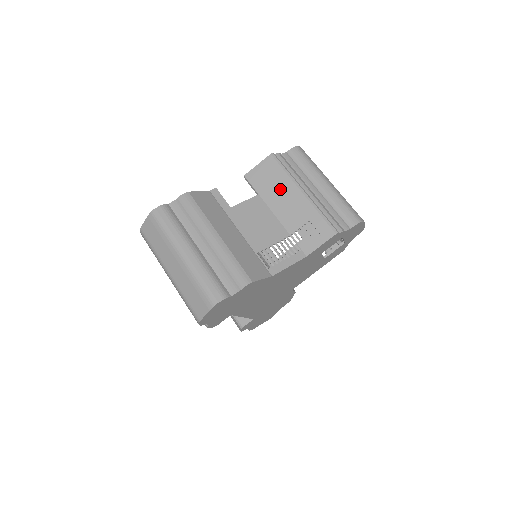
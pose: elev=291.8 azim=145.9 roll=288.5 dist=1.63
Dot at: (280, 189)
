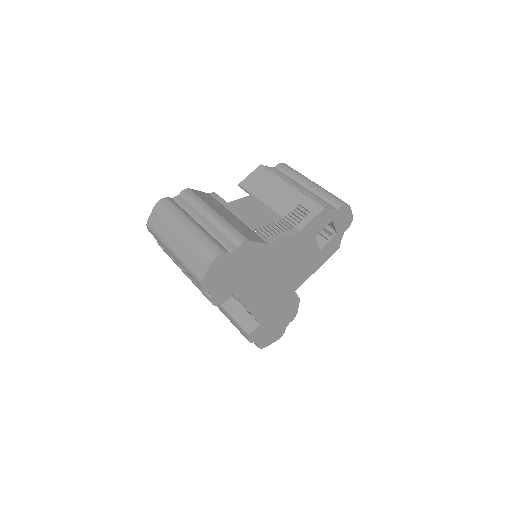
Dot at: (270, 187)
